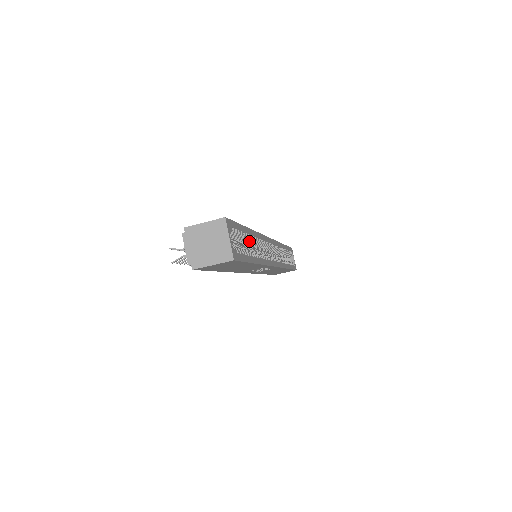
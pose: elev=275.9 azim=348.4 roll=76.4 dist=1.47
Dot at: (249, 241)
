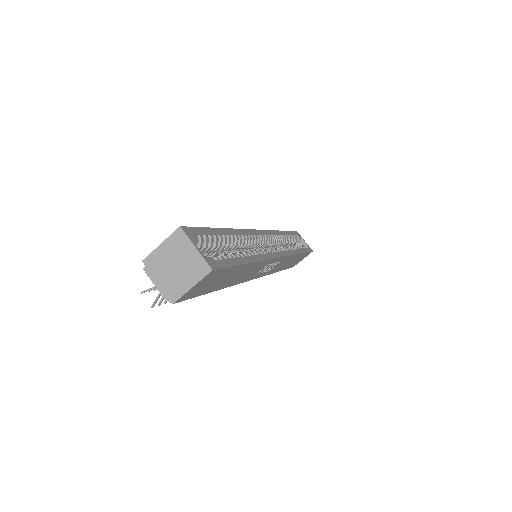
Dot at: (232, 242)
